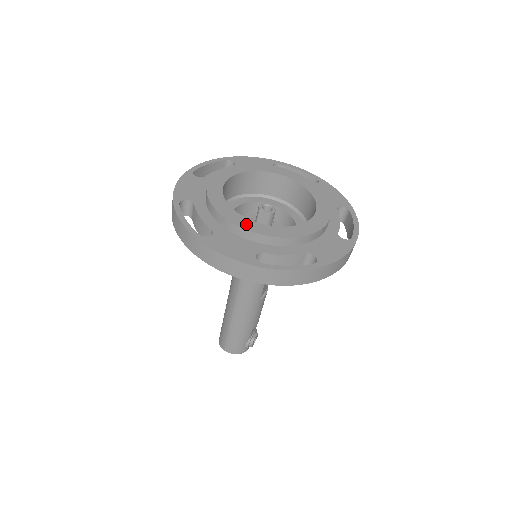
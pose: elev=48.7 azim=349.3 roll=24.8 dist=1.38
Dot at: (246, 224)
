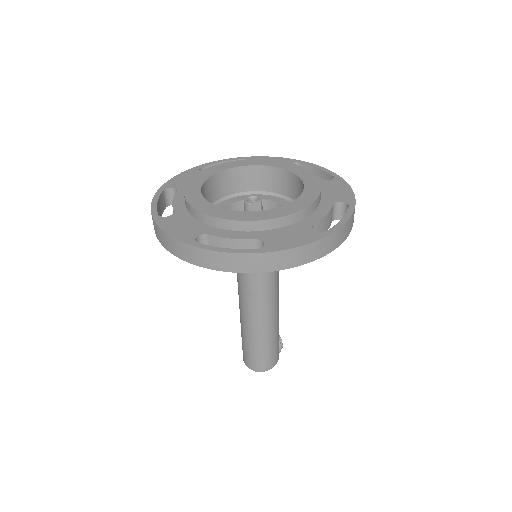
Dot at: (278, 213)
